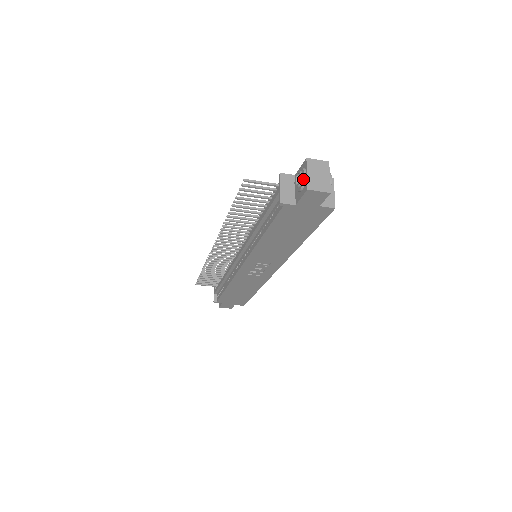
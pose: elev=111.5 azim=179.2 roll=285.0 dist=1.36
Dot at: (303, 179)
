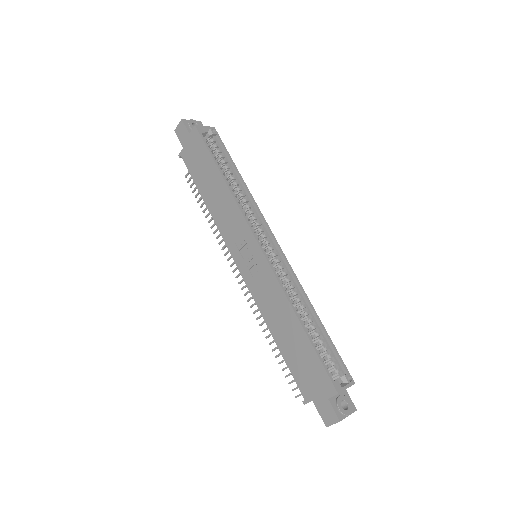
Dot at: occluded
